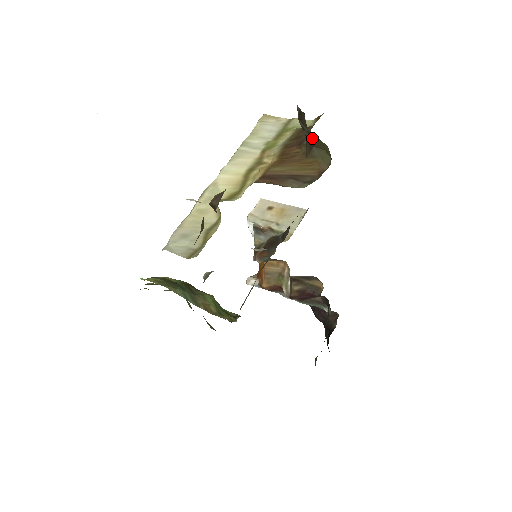
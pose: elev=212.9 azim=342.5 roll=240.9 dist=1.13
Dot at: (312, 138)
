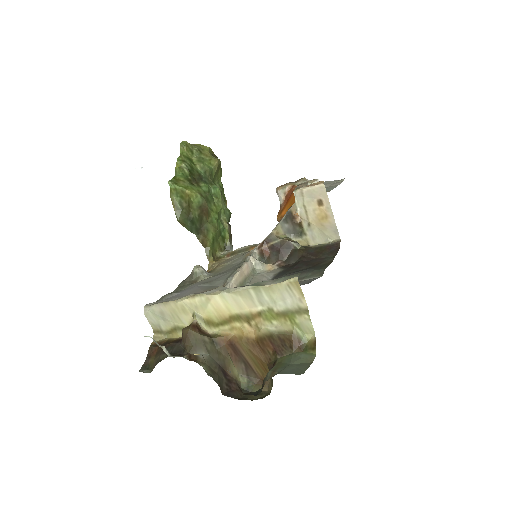
Dot at: occluded
